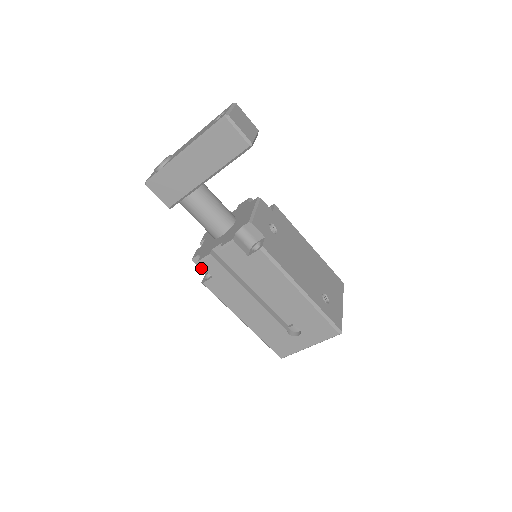
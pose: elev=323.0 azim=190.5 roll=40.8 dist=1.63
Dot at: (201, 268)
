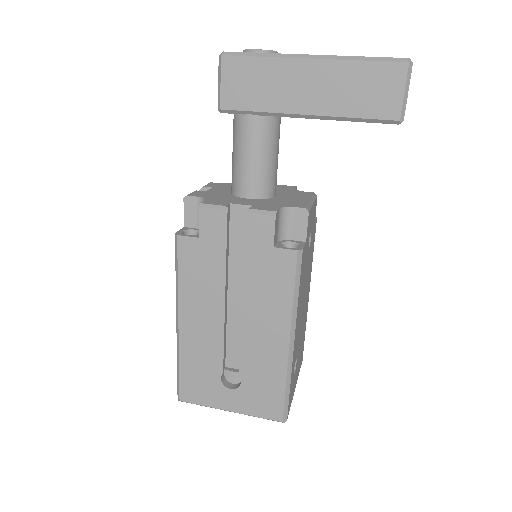
Dot at: (185, 216)
